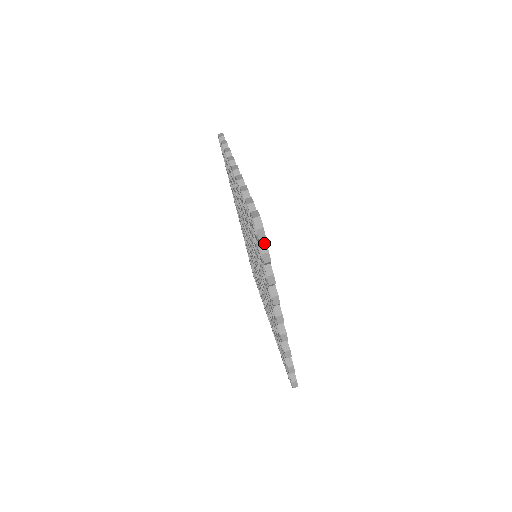
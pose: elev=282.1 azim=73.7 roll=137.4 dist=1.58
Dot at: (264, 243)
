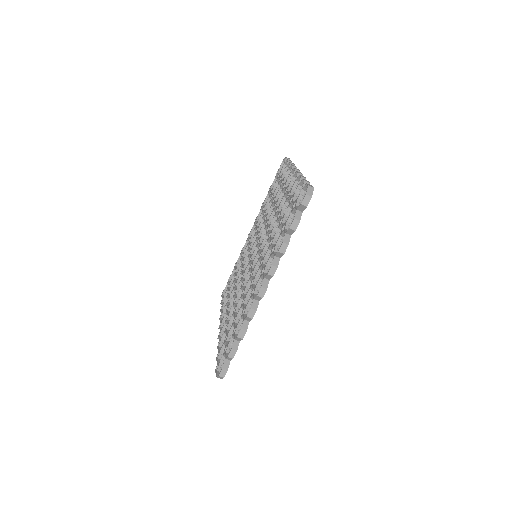
Dot at: (300, 213)
